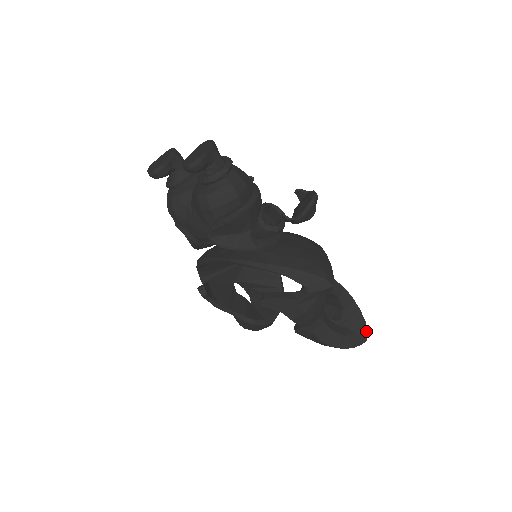
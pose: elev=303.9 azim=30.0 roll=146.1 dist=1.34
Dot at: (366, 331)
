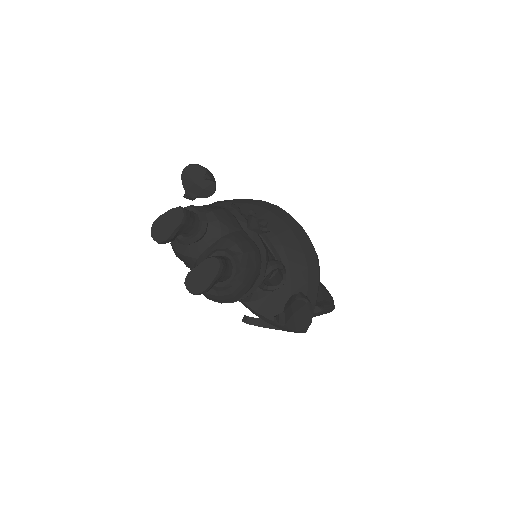
Dot at: (332, 310)
